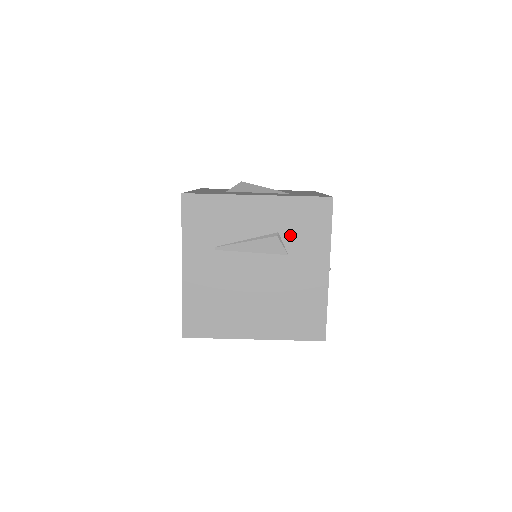
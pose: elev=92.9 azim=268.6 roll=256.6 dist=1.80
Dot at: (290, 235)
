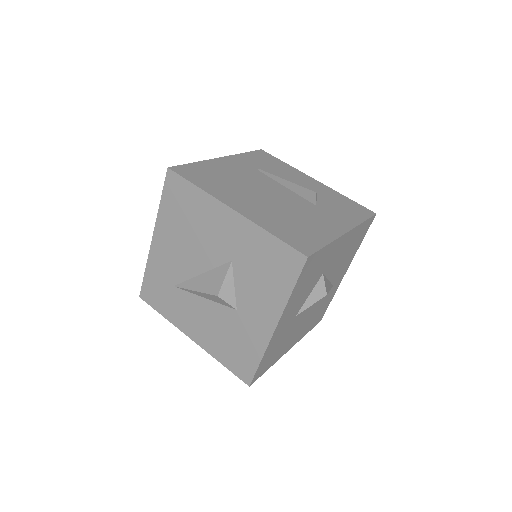
Dot at: (326, 202)
